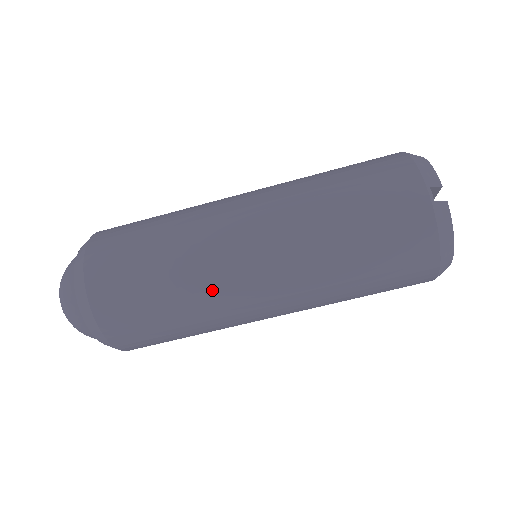
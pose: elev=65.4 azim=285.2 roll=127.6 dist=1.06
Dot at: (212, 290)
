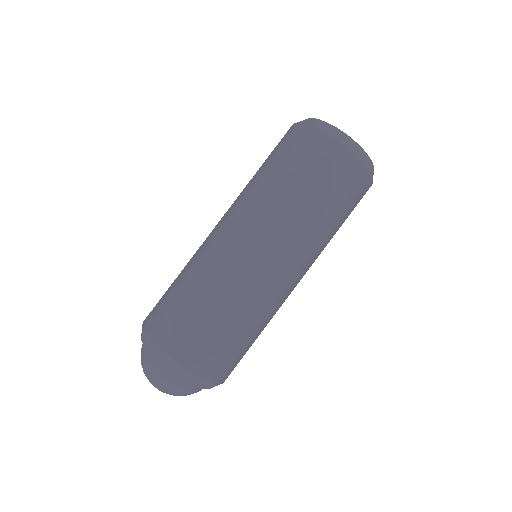
Dot at: (208, 260)
